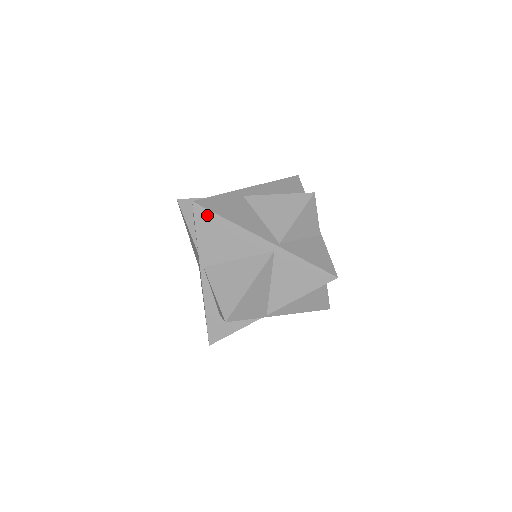
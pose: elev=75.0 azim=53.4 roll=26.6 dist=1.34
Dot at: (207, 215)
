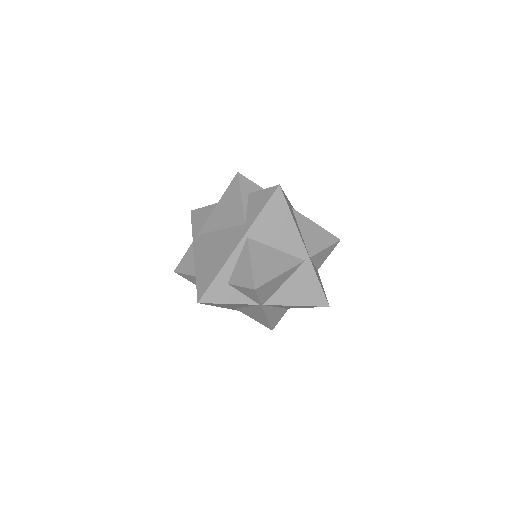
Dot at: (281, 202)
